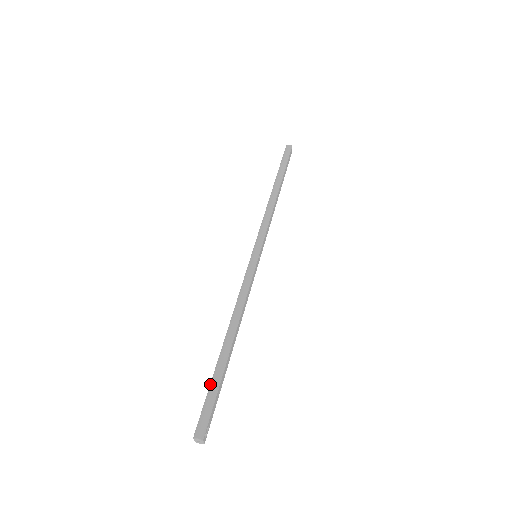
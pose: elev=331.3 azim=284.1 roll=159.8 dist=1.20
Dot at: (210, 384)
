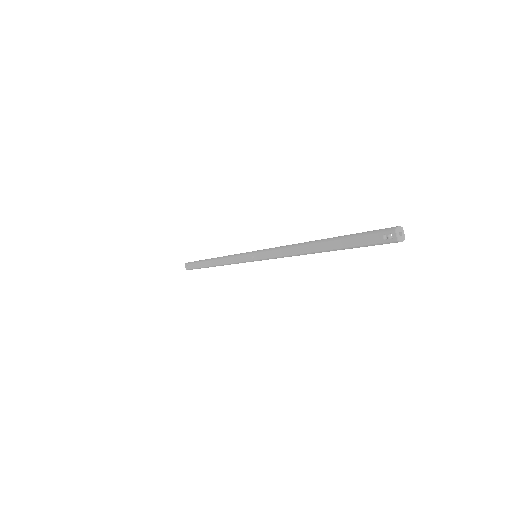
Dot at: (349, 237)
